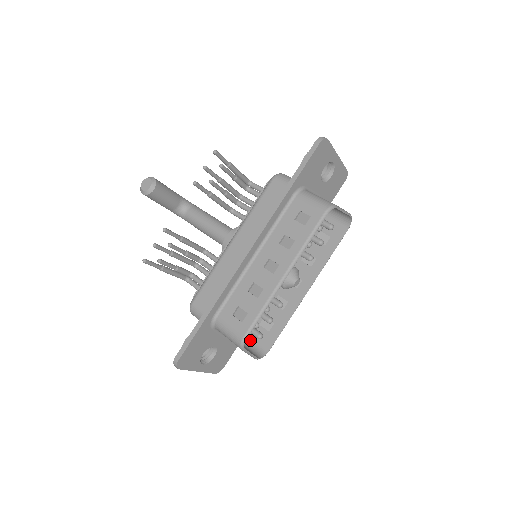
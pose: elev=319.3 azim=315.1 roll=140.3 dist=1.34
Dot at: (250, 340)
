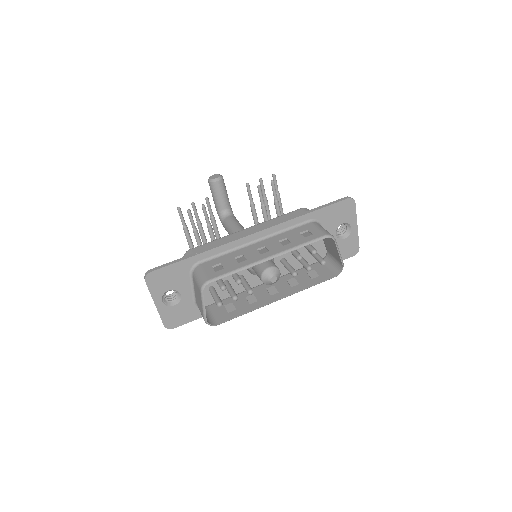
Dot at: (209, 312)
